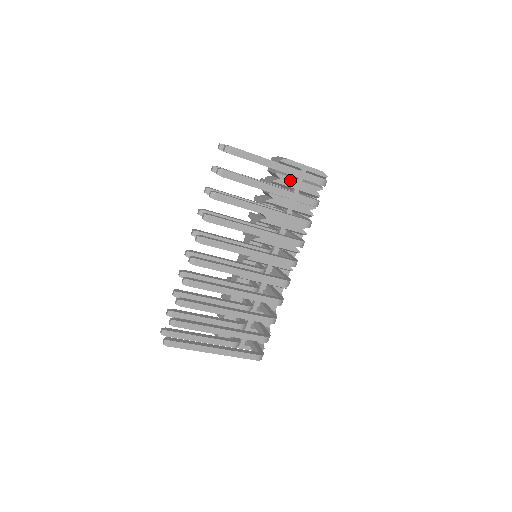
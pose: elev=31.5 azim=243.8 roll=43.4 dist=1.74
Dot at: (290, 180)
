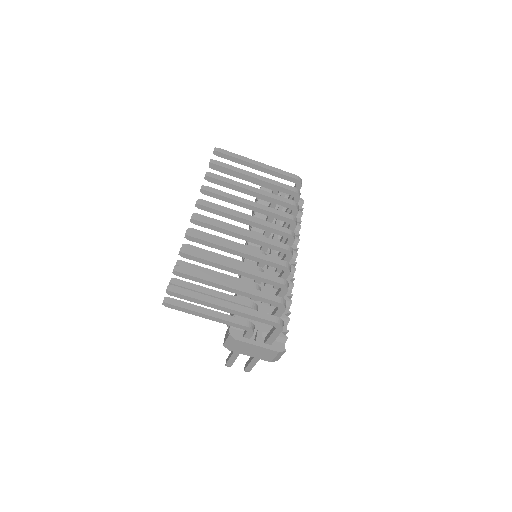
Dot at: occluded
